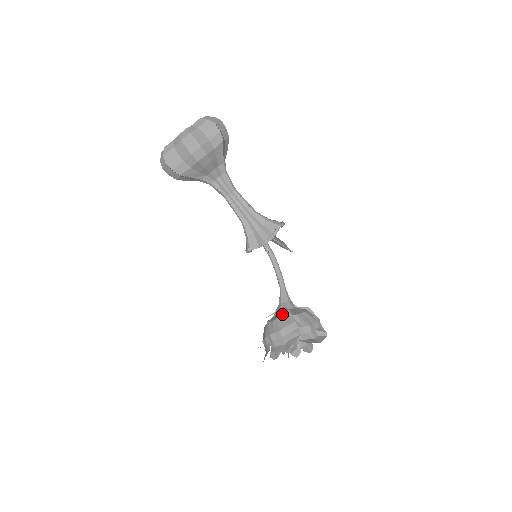
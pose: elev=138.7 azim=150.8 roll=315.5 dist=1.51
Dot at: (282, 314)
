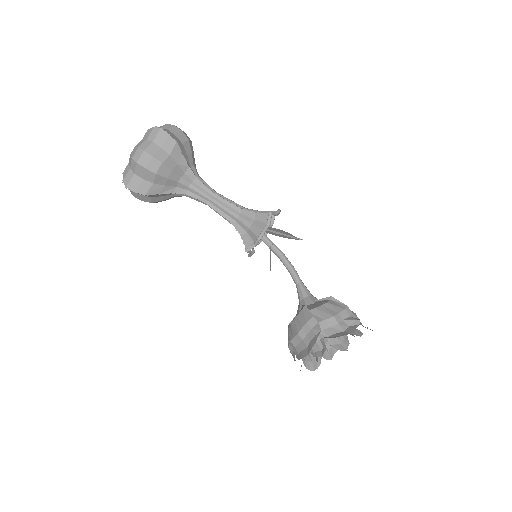
Dot at: occluded
